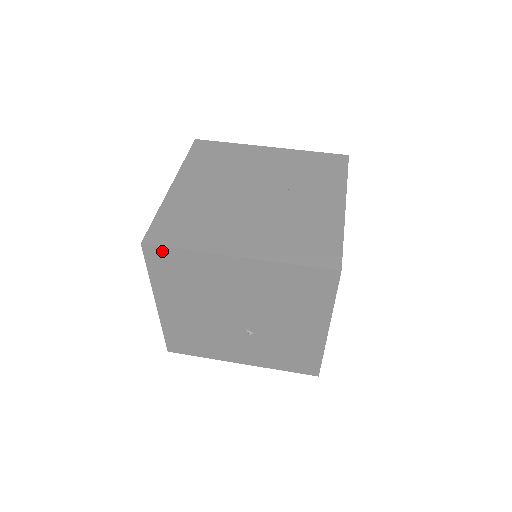
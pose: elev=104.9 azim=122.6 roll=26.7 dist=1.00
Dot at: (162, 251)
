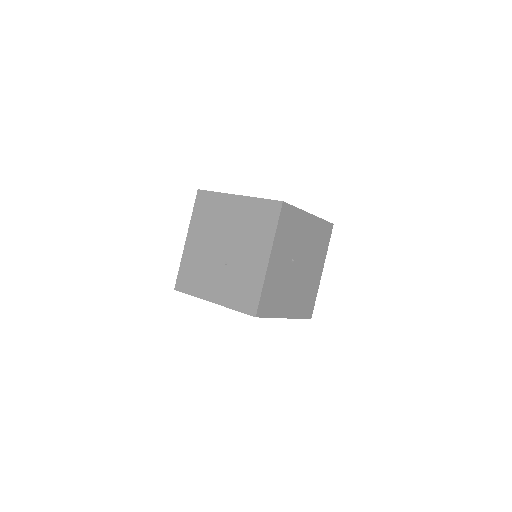
Dot at: (205, 194)
